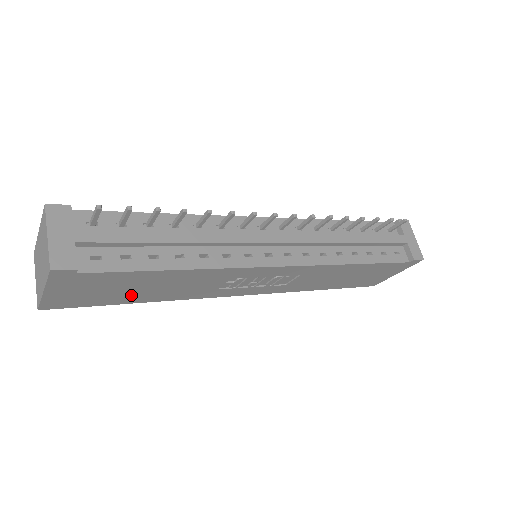
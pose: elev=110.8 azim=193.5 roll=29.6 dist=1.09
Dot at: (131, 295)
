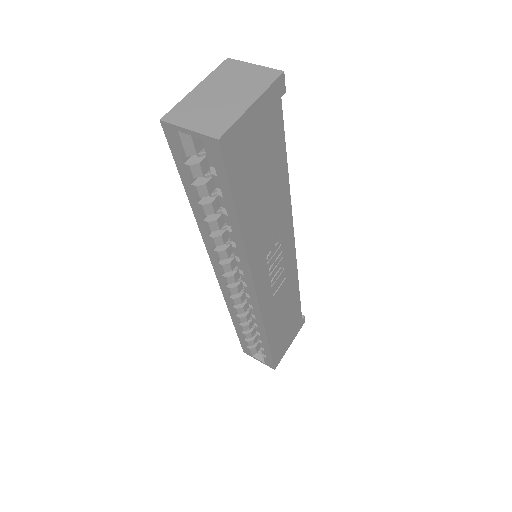
Dot at: (251, 193)
